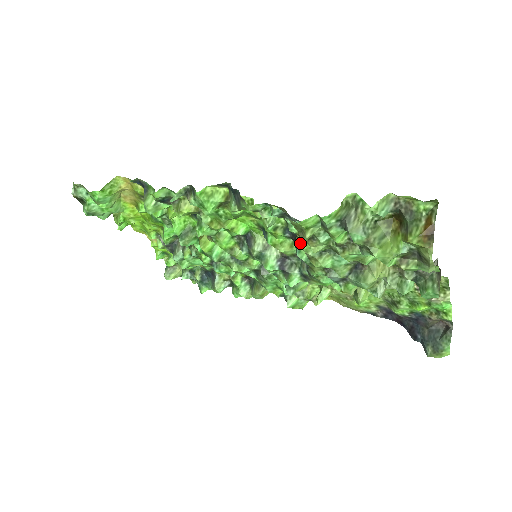
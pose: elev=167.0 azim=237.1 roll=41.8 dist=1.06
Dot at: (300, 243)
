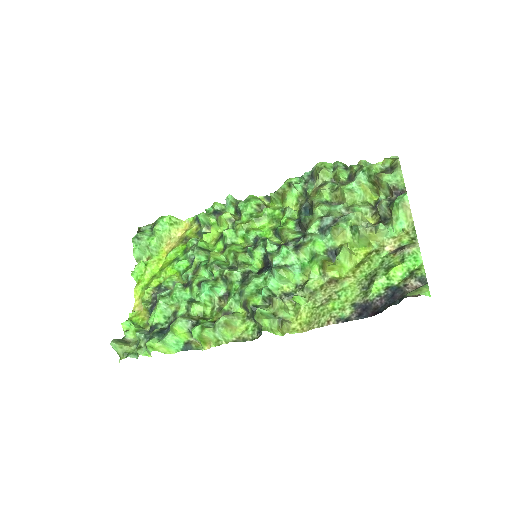
Dot at: (311, 198)
